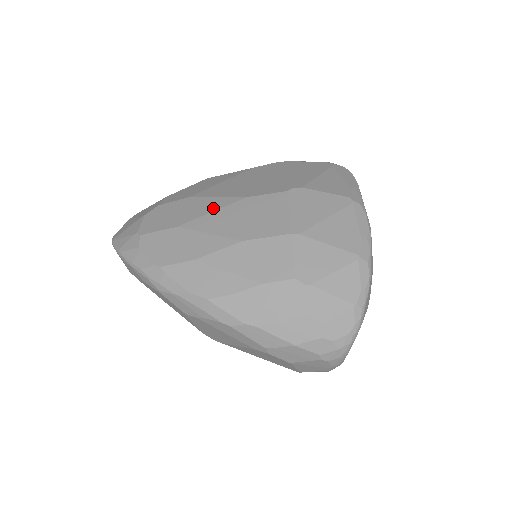
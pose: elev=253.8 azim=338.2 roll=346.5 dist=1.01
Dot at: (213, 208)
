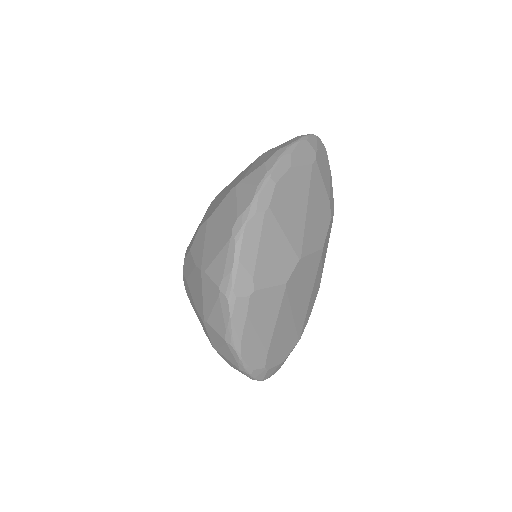
Dot at: (192, 303)
